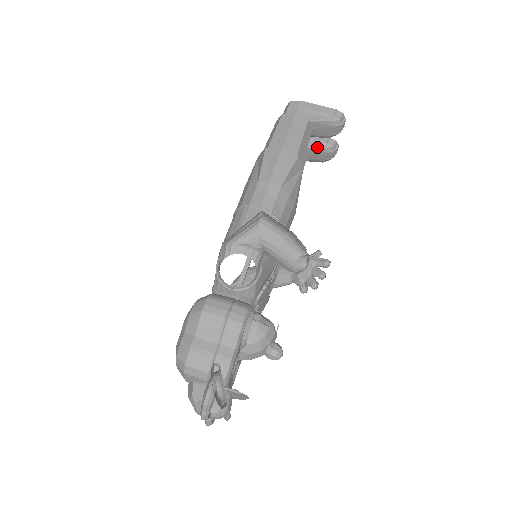
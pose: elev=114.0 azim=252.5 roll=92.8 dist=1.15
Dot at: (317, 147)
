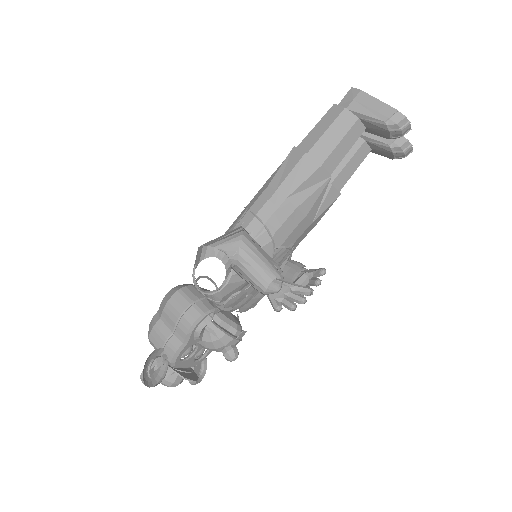
Dot at: (380, 144)
